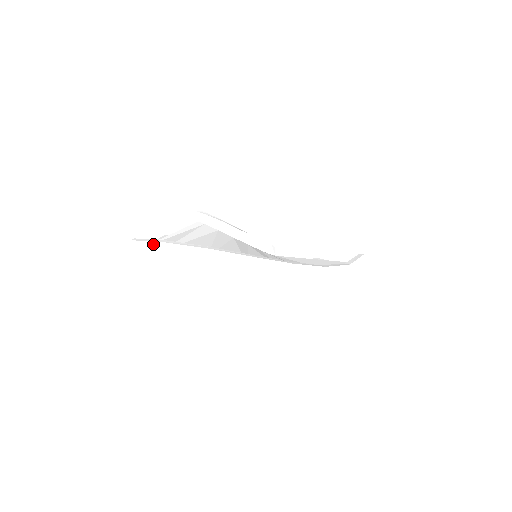
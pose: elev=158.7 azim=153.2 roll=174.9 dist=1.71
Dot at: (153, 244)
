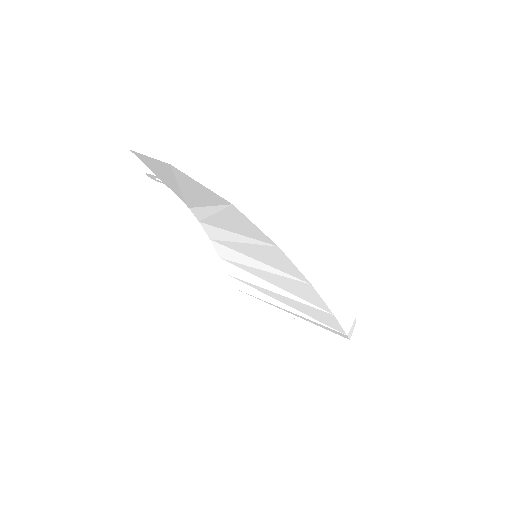
Dot at: (176, 142)
